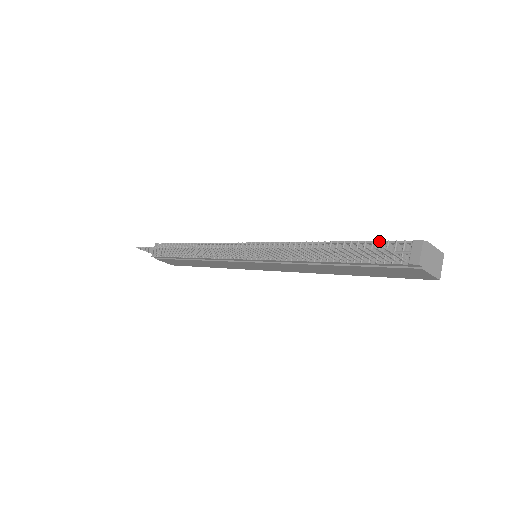
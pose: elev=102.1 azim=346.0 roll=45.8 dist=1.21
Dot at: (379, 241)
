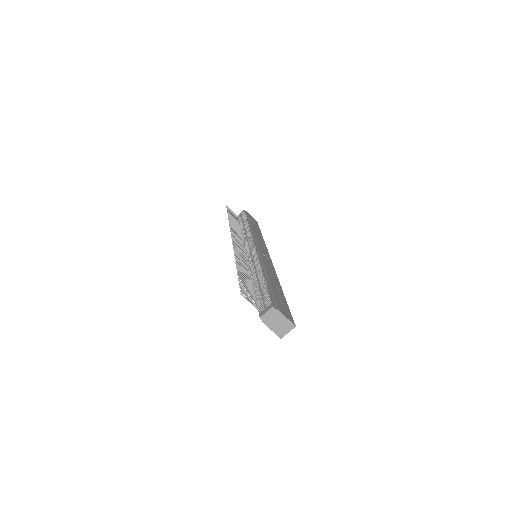
Dot at: (268, 291)
